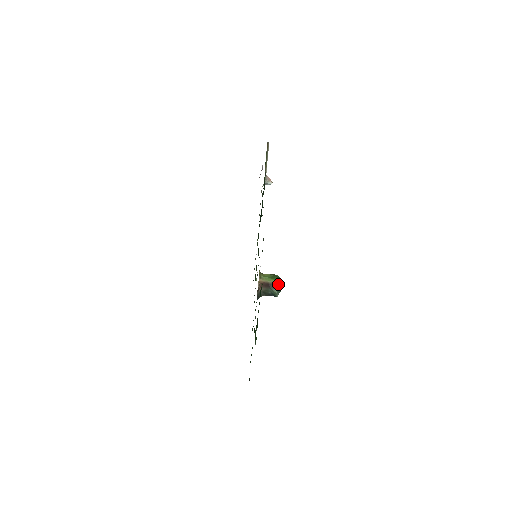
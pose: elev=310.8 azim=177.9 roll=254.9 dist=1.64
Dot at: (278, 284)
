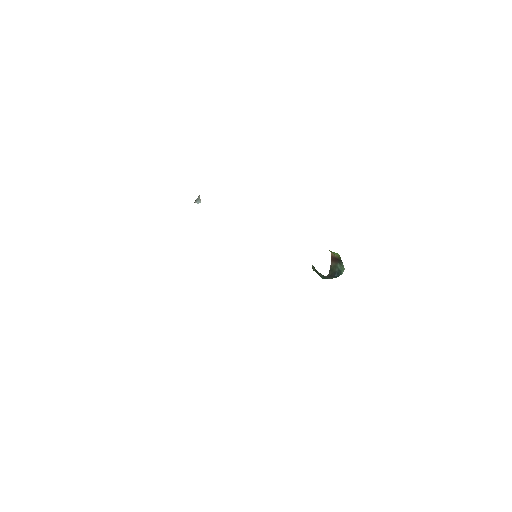
Dot at: (340, 260)
